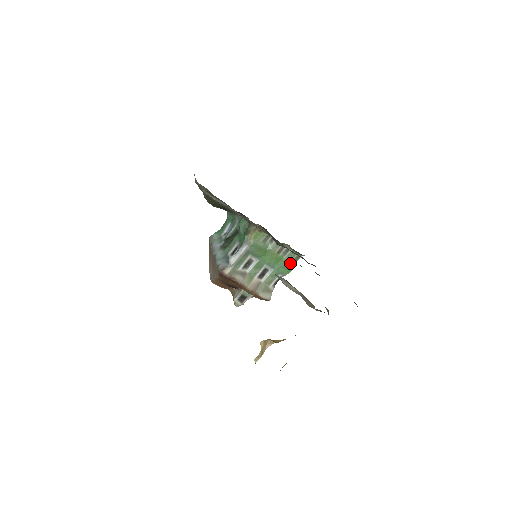
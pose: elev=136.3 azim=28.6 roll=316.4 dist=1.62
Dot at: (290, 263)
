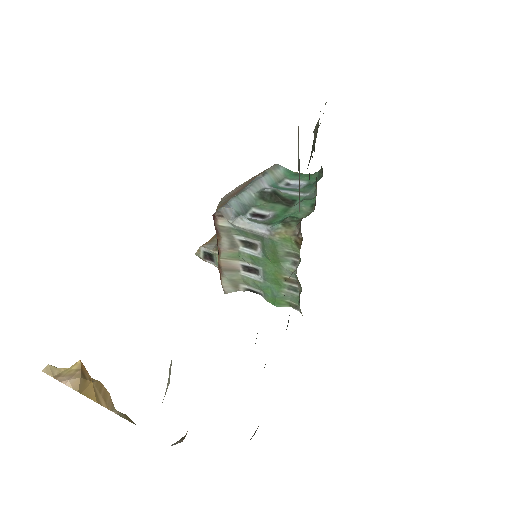
Dot at: (283, 300)
